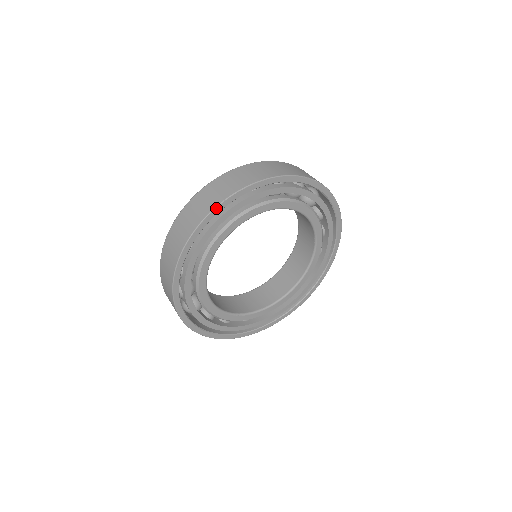
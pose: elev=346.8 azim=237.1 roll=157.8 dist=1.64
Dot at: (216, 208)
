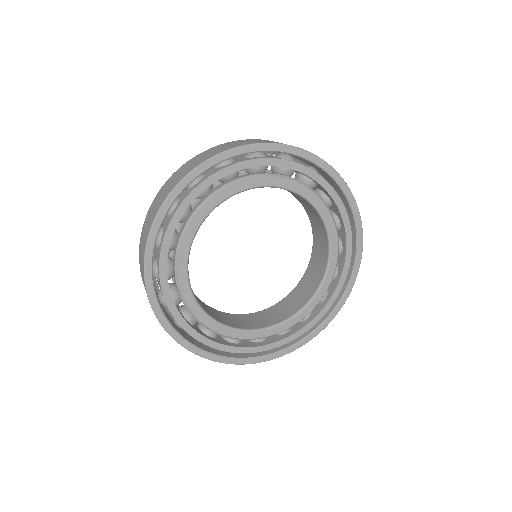
Dot at: (178, 185)
